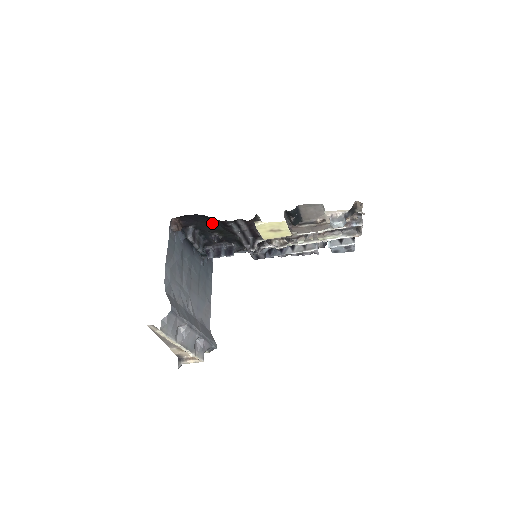
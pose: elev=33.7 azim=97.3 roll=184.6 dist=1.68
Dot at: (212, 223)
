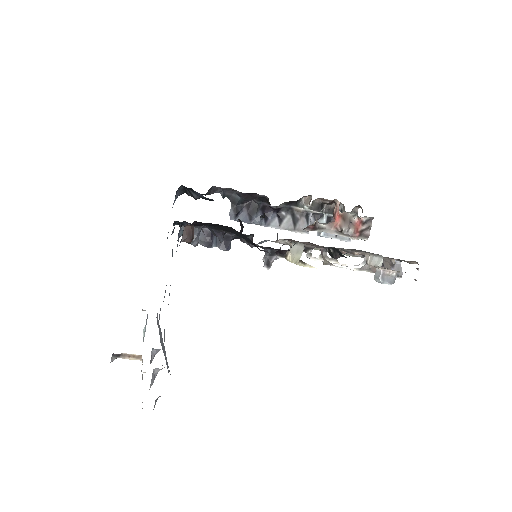
Dot at: (234, 230)
